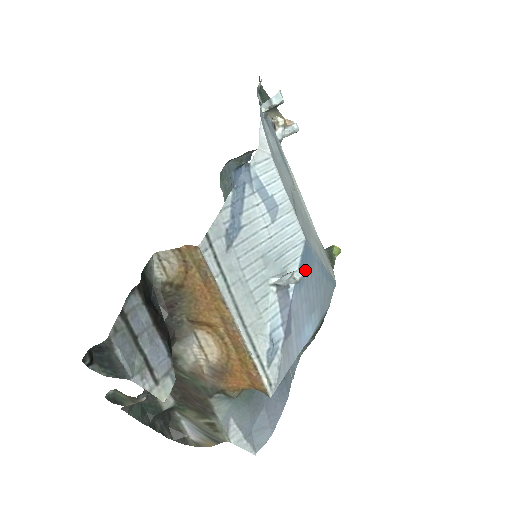
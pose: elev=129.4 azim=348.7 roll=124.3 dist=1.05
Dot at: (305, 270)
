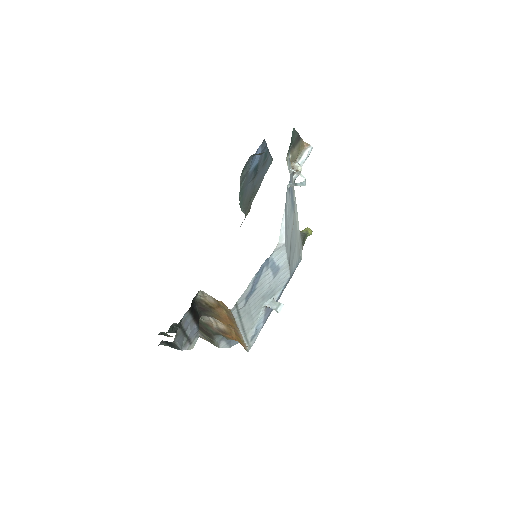
Dot at: occluded
